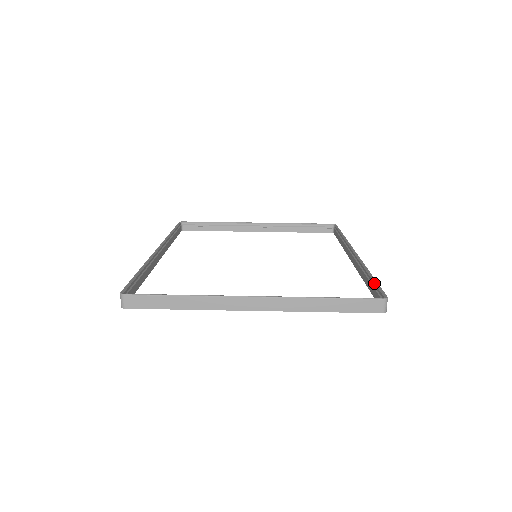
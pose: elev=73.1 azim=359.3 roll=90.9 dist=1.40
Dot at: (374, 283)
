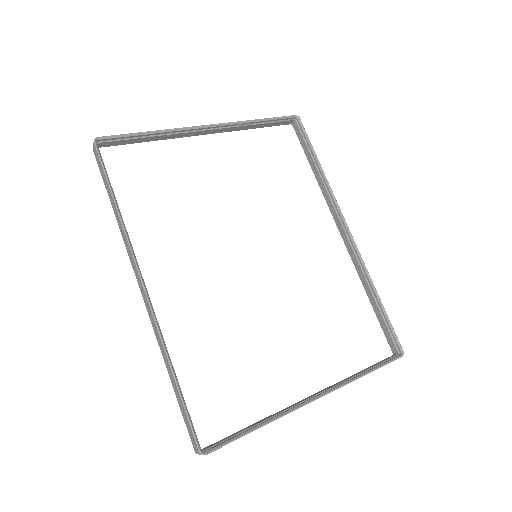
Dot at: (386, 318)
